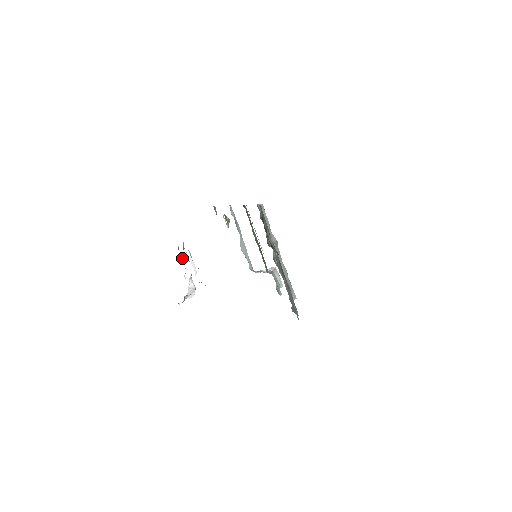
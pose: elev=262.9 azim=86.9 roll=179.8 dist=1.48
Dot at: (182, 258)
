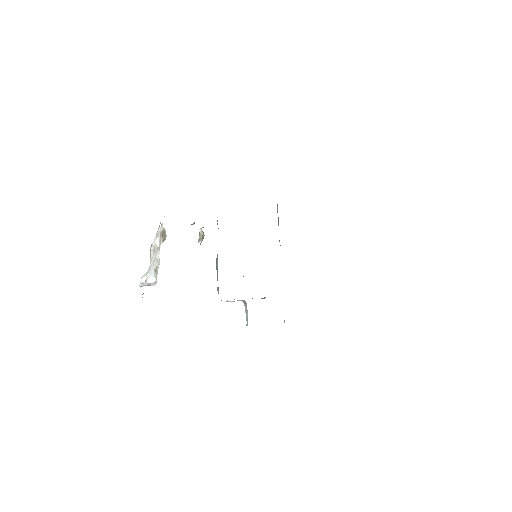
Dot at: (156, 237)
